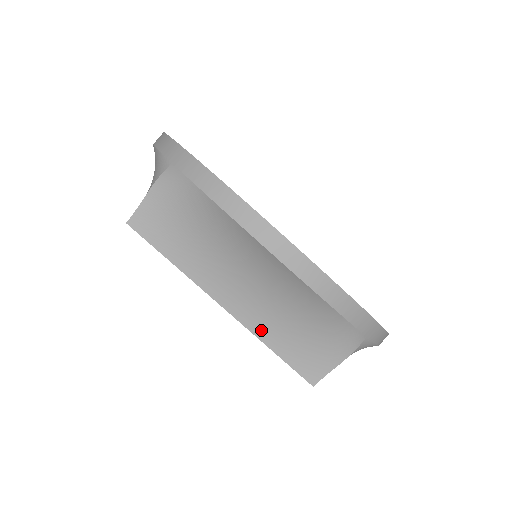
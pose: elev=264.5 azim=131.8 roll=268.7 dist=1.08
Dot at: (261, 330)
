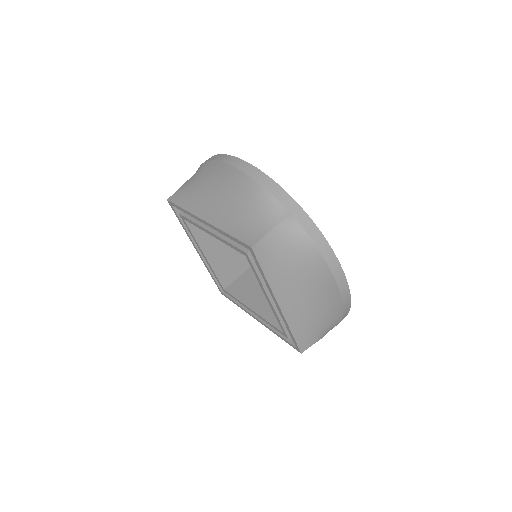
Dot at: (293, 322)
